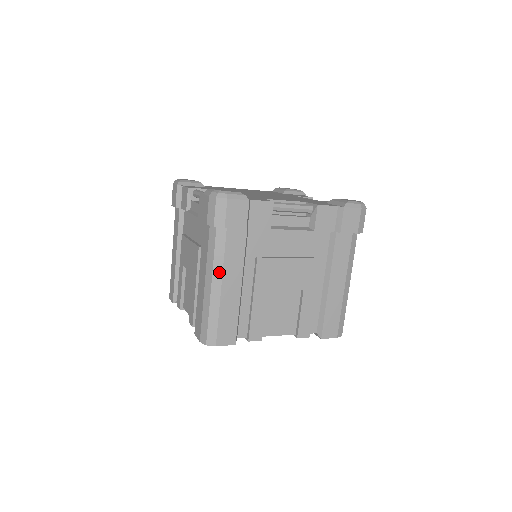
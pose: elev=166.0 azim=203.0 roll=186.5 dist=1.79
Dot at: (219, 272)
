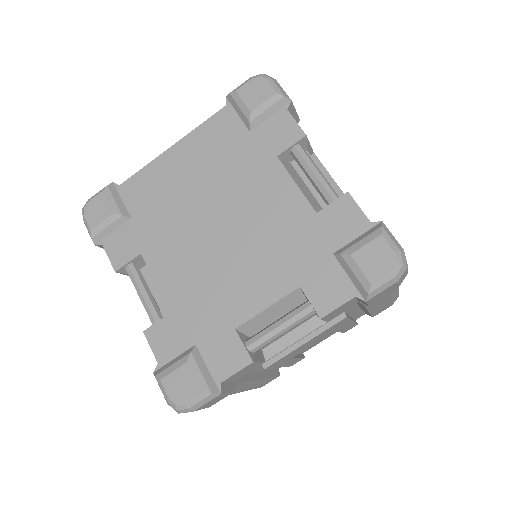
Dot at: occluded
